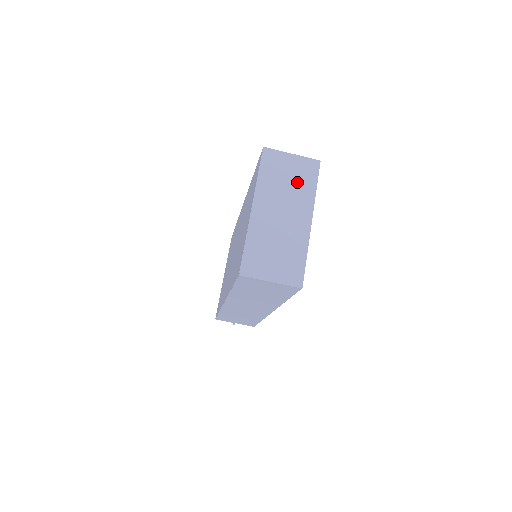
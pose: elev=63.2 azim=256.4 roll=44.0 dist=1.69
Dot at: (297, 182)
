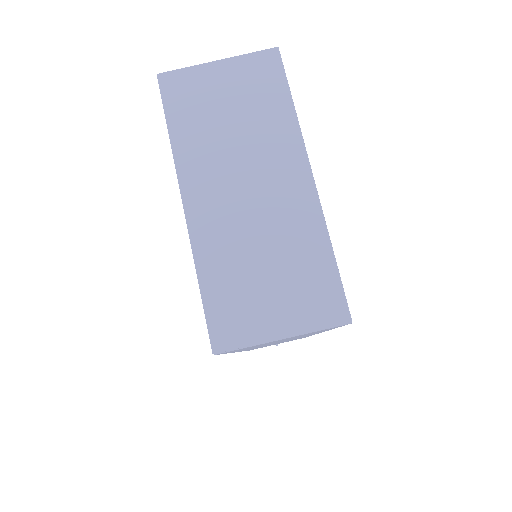
Dot at: (250, 111)
